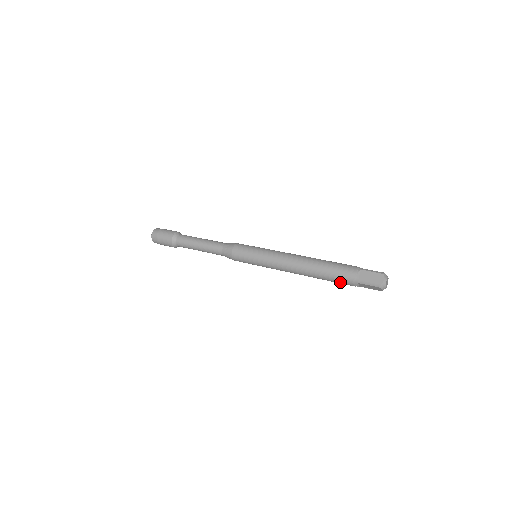
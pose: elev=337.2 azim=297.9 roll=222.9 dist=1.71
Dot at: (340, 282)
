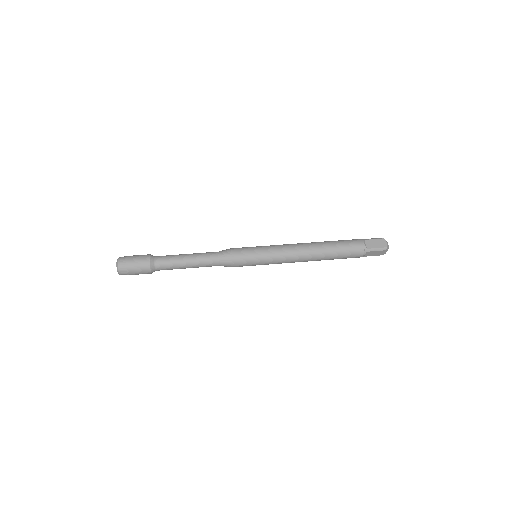
Dot at: (350, 256)
